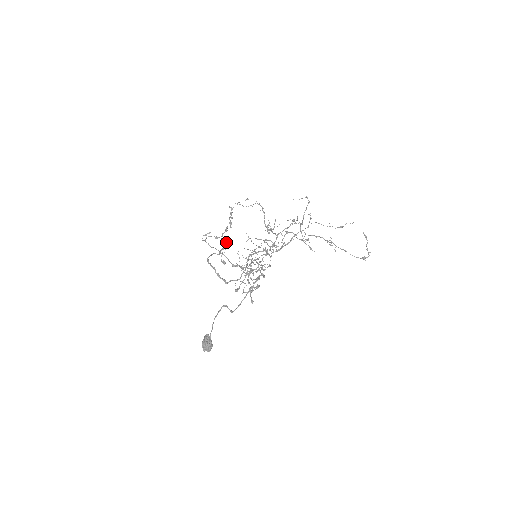
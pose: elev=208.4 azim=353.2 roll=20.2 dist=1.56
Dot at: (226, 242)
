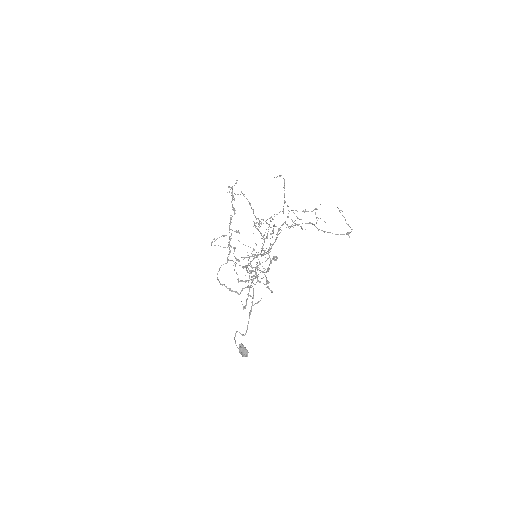
Dot at: occluded
